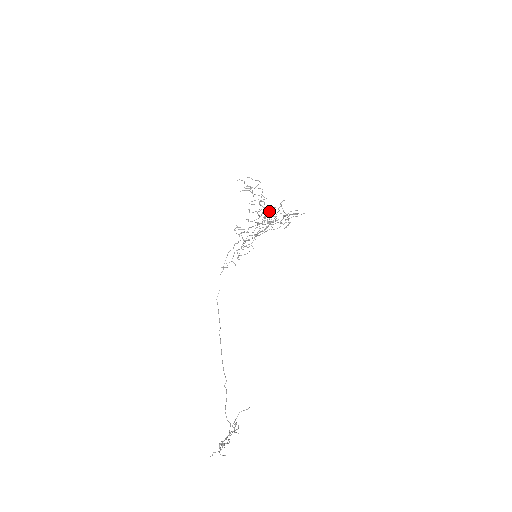
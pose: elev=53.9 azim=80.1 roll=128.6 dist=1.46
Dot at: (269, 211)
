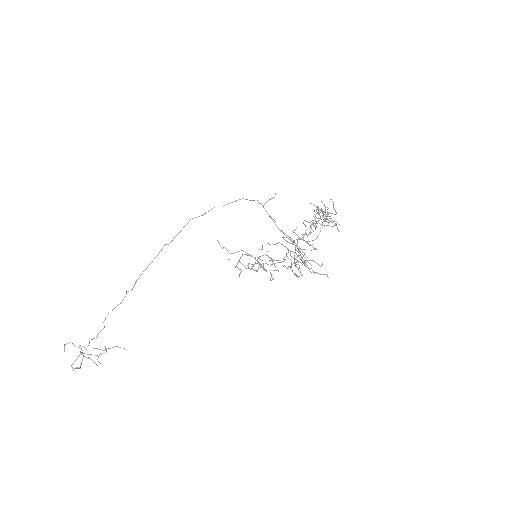
Dot at: (312, 230)
